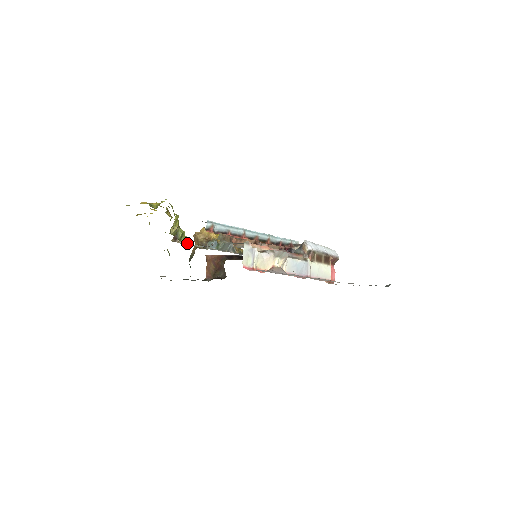
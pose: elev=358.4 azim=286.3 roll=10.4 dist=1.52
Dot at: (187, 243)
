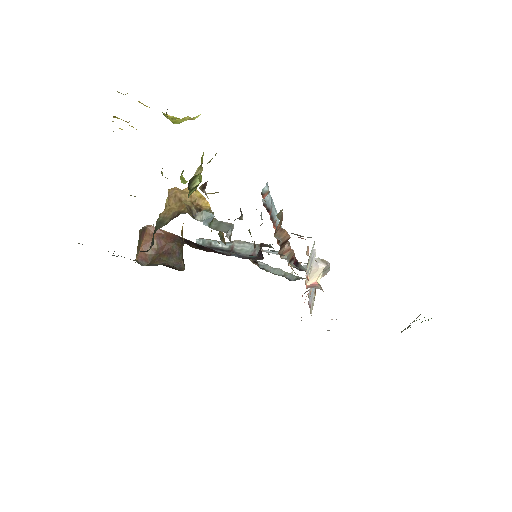
Dot at: occluded
